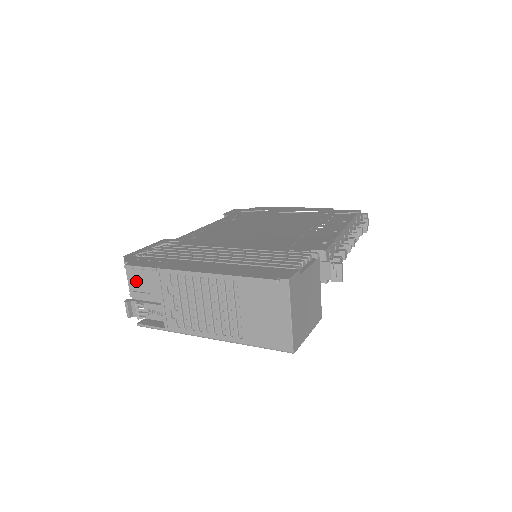
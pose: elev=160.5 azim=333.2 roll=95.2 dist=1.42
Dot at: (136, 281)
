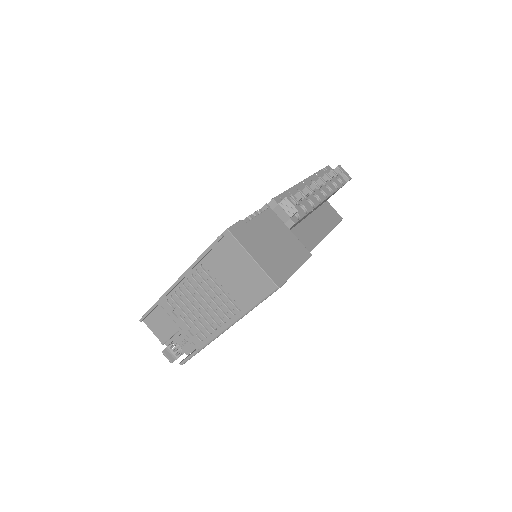
Dot at: (155, 327)
